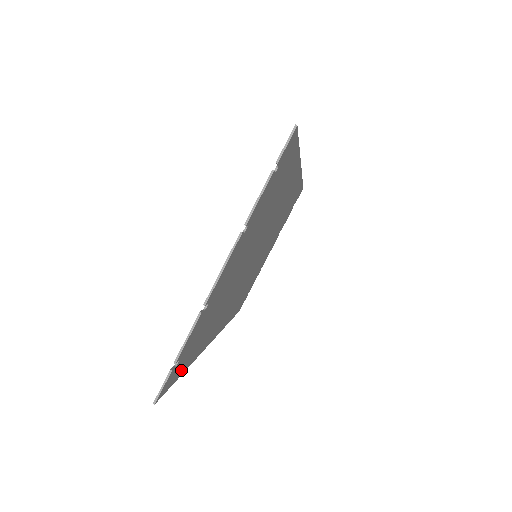
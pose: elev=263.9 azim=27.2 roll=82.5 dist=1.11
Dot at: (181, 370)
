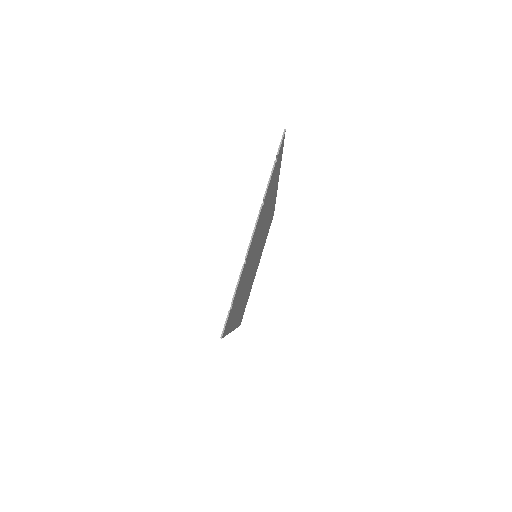
Dot at: (228, 326)
